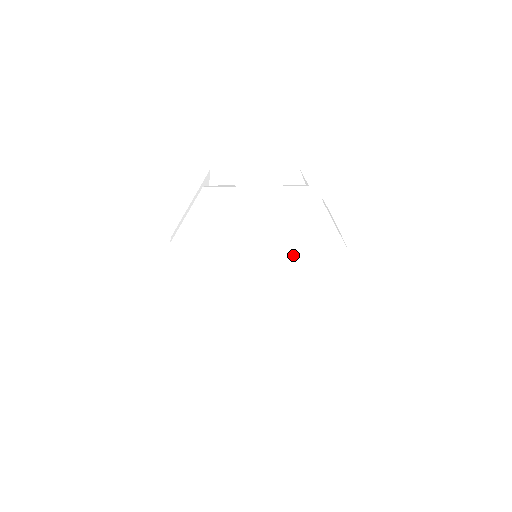
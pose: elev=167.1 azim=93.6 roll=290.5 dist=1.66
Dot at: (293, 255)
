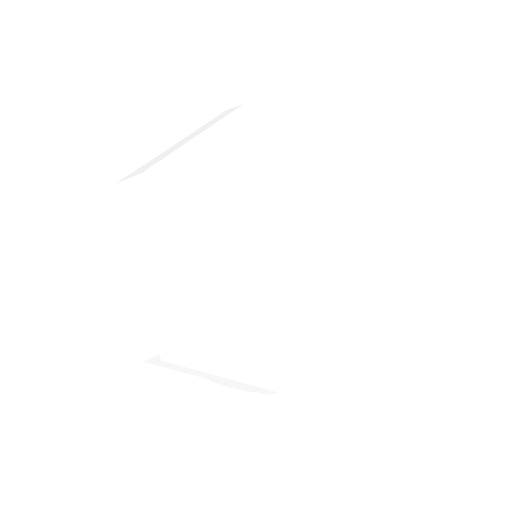
Dot at: (332, 219)
